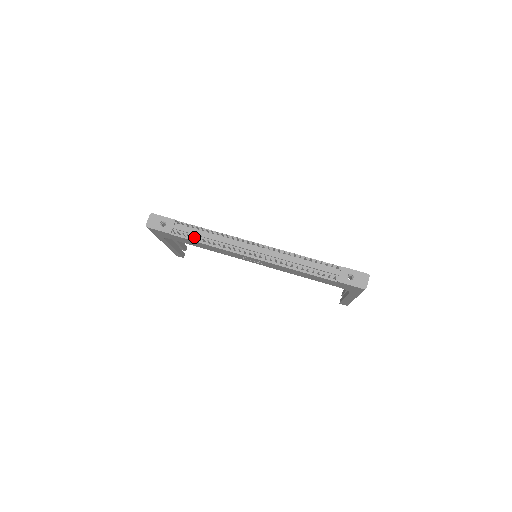
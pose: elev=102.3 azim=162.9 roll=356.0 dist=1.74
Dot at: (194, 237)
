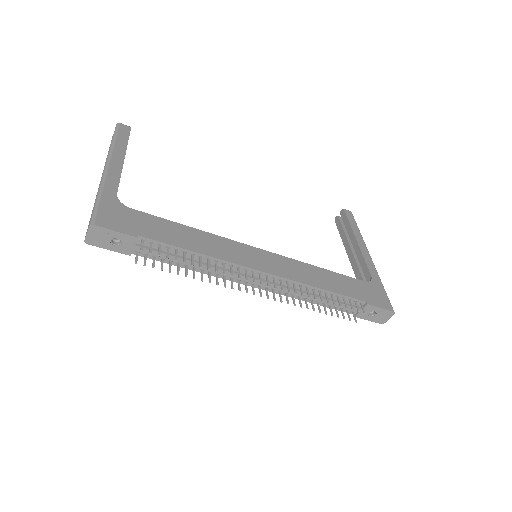
Dot at: occluded
